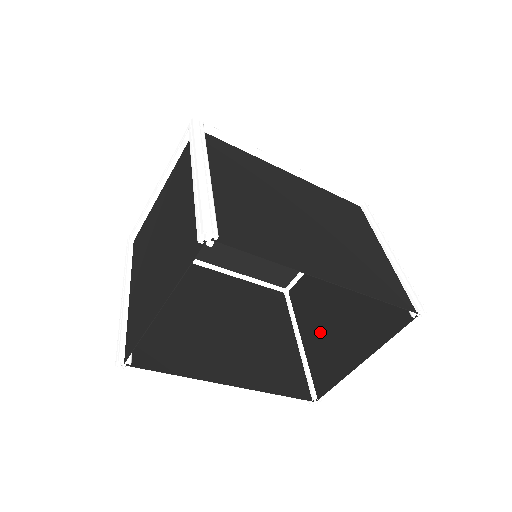
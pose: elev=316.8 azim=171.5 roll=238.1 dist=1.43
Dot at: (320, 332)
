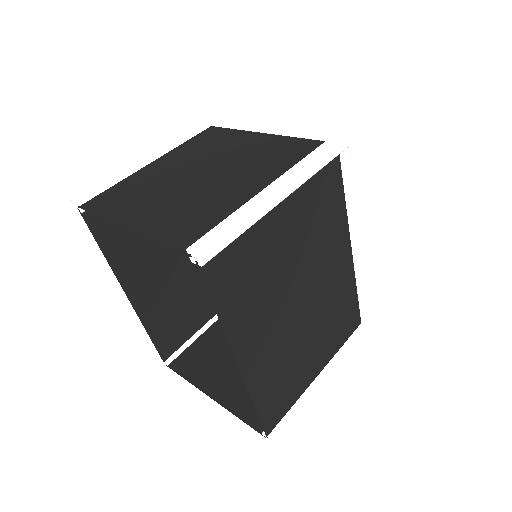
Dot at: occluded
